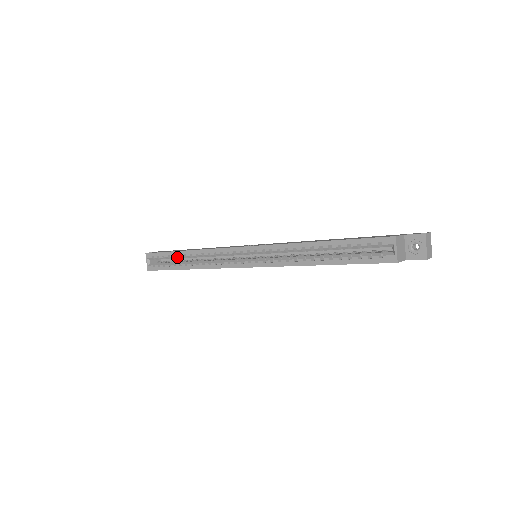
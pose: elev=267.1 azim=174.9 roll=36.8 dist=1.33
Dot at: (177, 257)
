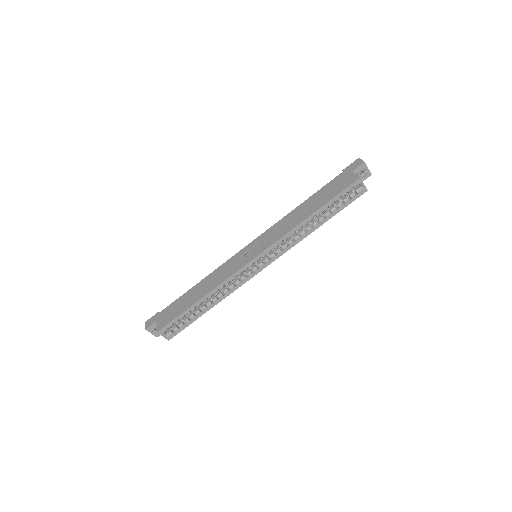
Dot at: occluded
